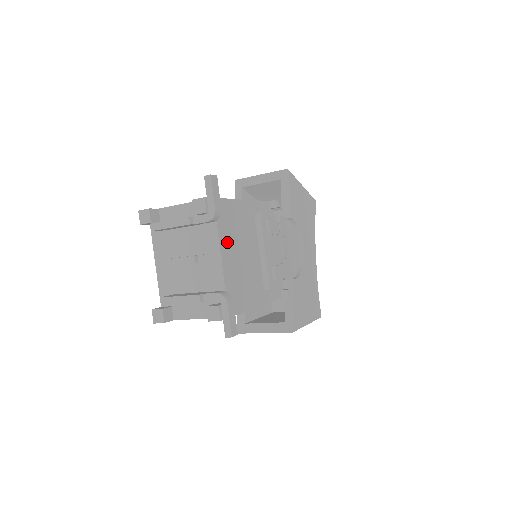
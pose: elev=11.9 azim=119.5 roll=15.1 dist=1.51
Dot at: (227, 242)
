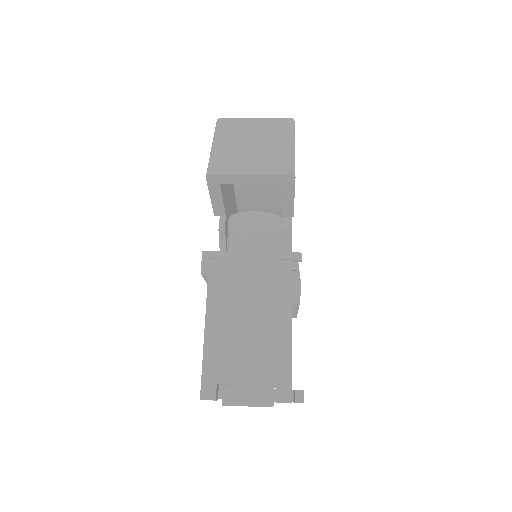
Dot at: occluded
